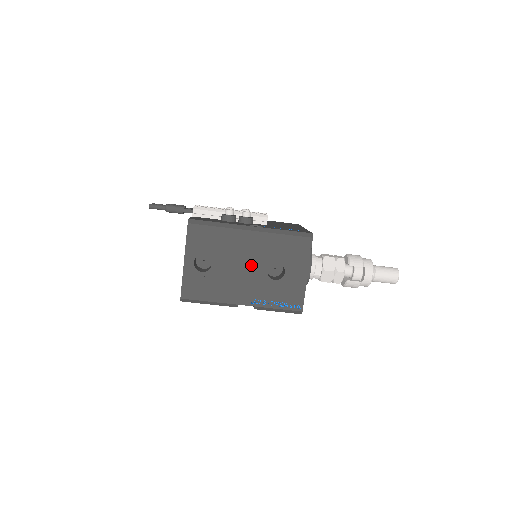
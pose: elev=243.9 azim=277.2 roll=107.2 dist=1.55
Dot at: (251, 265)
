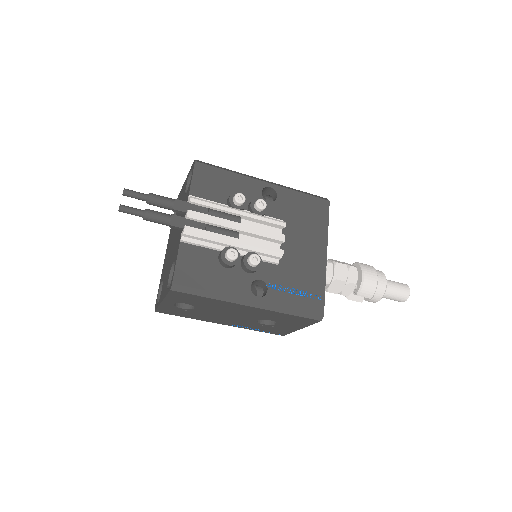
Dot at: (241, 316)
